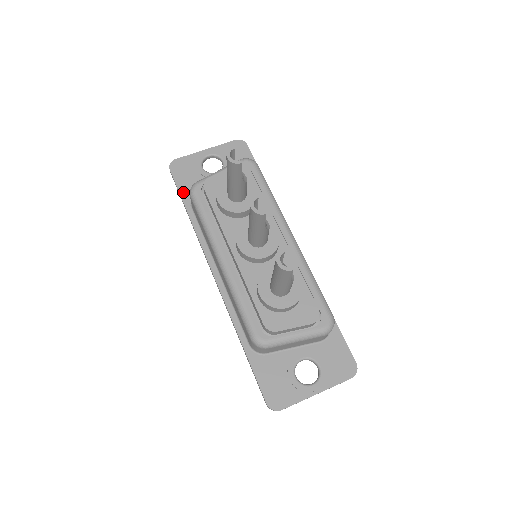
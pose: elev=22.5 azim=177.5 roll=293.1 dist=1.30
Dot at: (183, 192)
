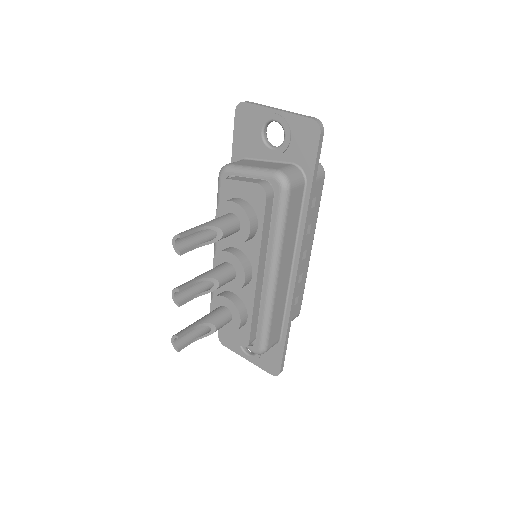
Dot at: (235, 147)
